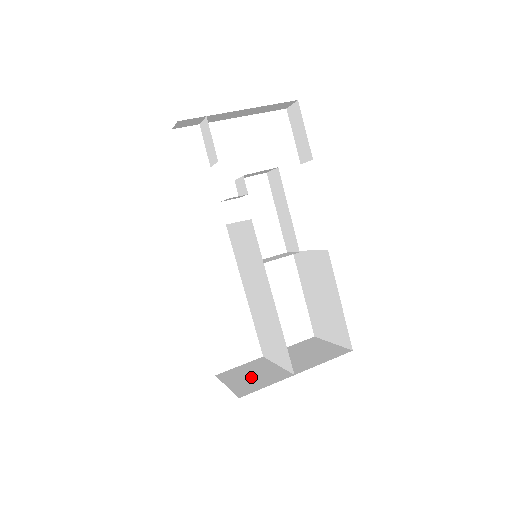
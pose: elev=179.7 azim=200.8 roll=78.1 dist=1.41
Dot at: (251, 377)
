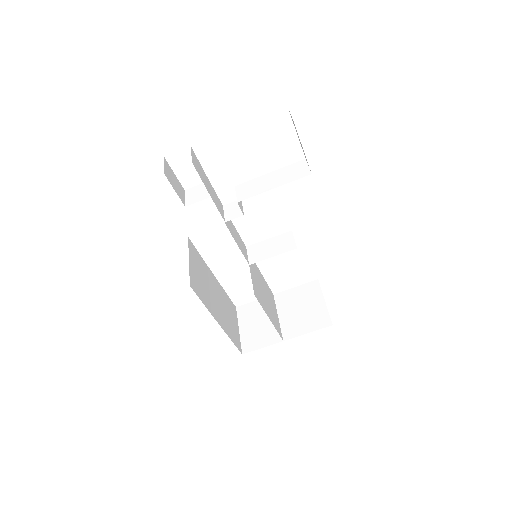
Dot at: (257, 326)
